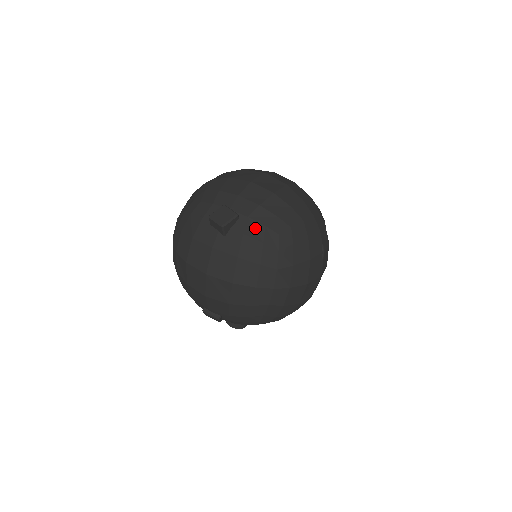
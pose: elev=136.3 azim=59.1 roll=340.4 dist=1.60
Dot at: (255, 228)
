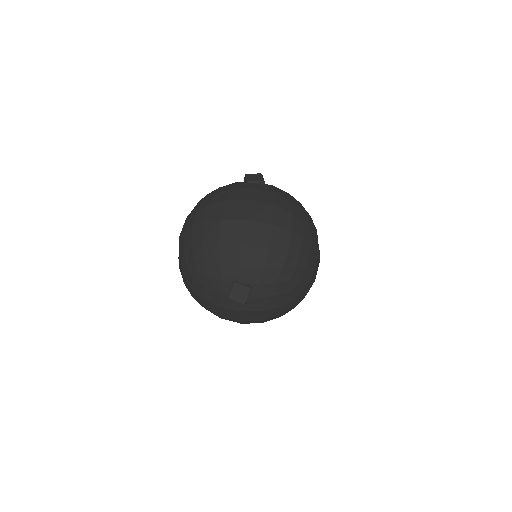
Dot at: (269, 289)
